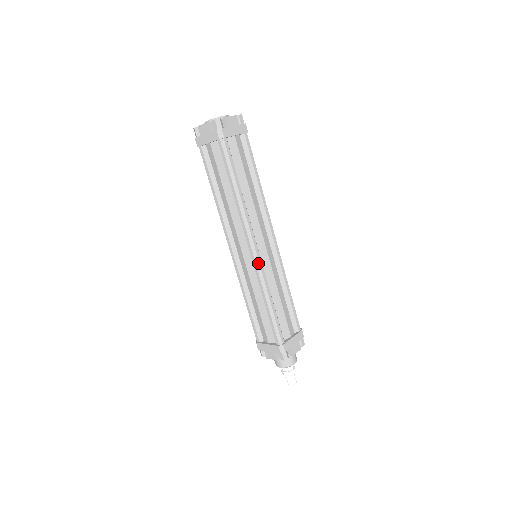
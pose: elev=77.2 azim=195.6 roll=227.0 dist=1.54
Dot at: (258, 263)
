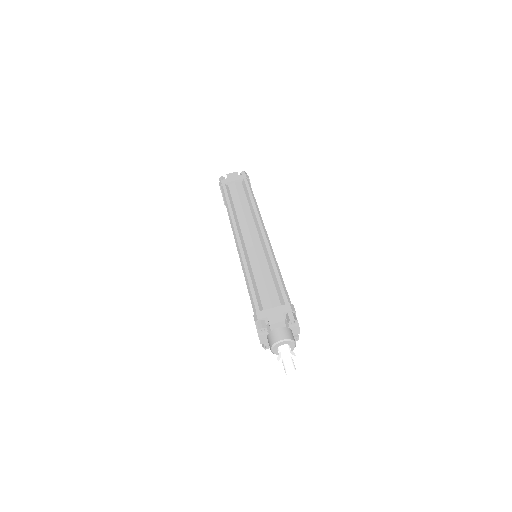
Dot at: (239, 250)
